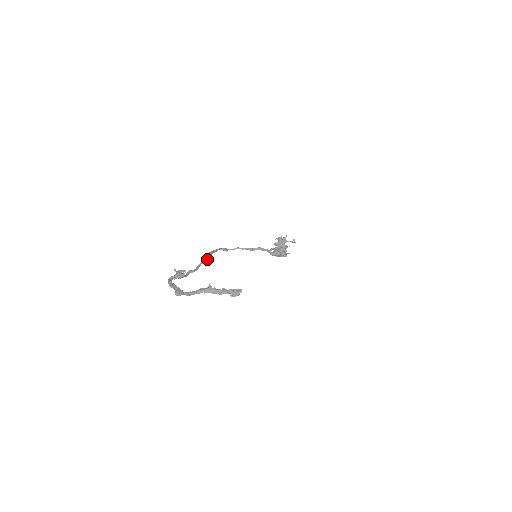
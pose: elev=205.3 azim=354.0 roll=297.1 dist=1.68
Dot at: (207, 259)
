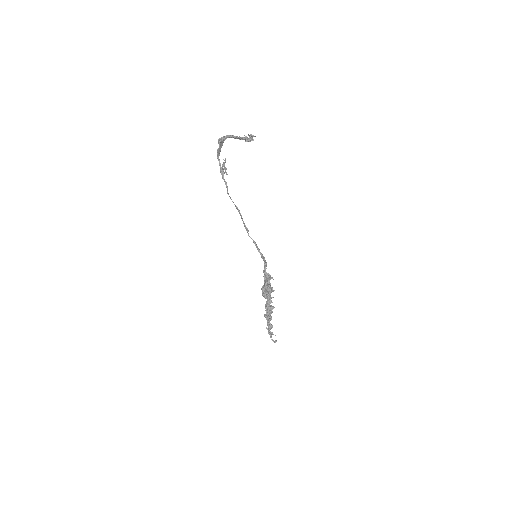
Dot at: (237, 207)
